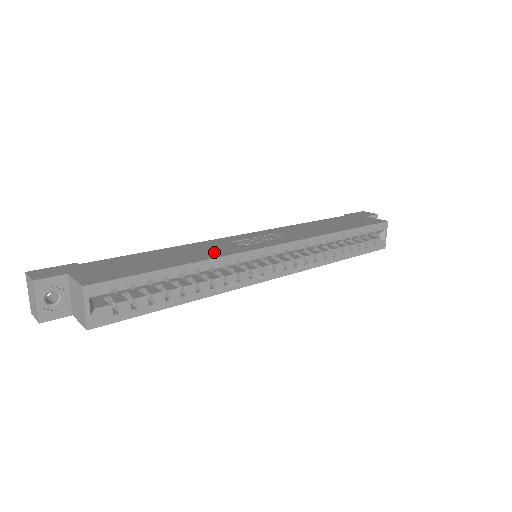
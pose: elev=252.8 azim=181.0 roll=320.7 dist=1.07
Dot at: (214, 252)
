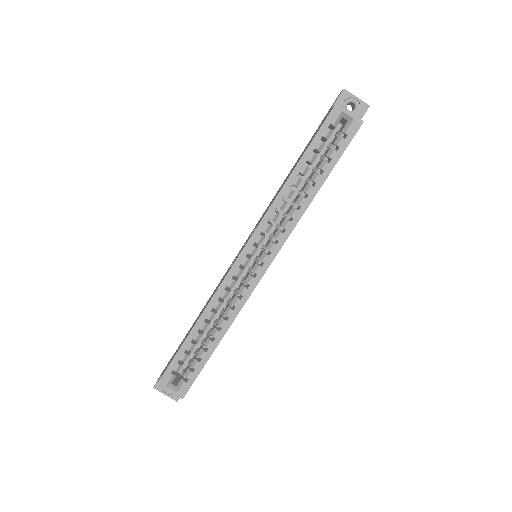
Dot at: (213, 294)
